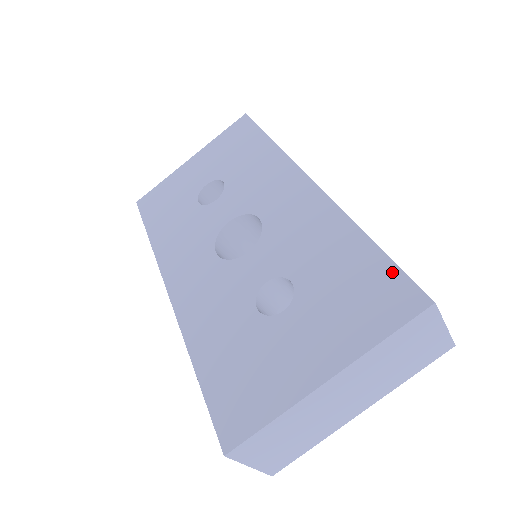
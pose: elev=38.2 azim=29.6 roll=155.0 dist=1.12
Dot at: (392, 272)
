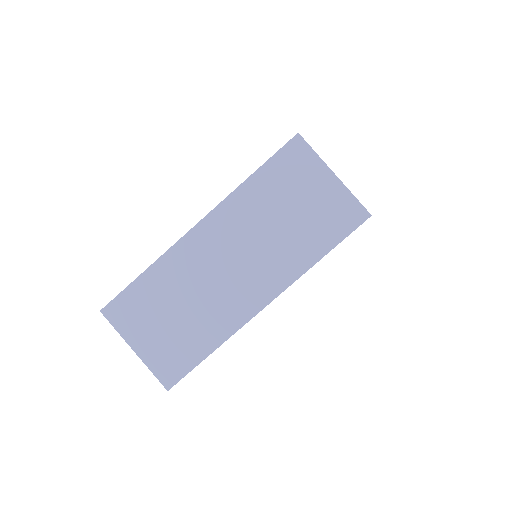
Dot at: occluded
